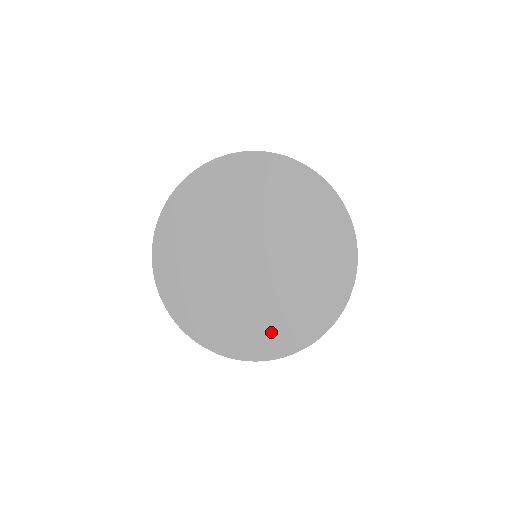
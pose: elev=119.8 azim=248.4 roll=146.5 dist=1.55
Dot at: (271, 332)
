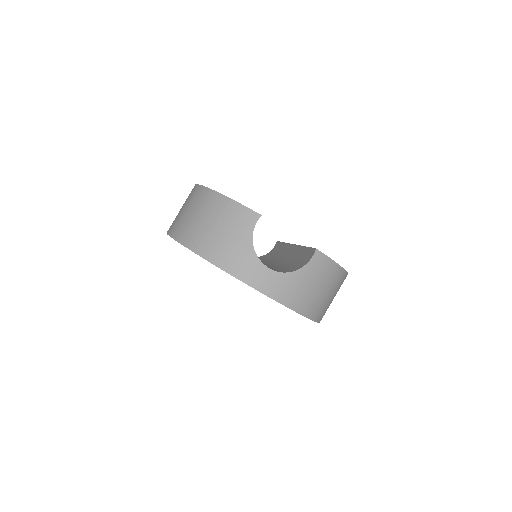
Dot at: occluded
